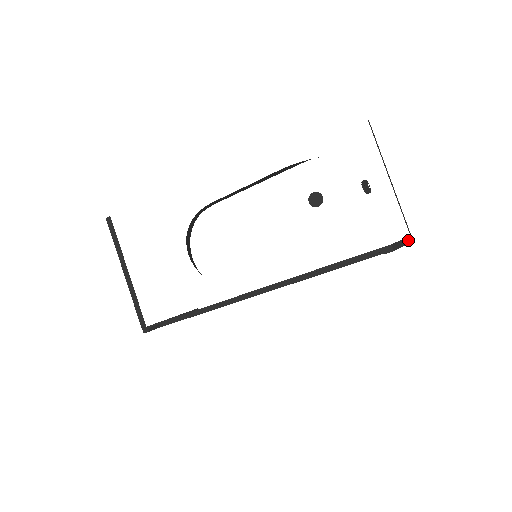
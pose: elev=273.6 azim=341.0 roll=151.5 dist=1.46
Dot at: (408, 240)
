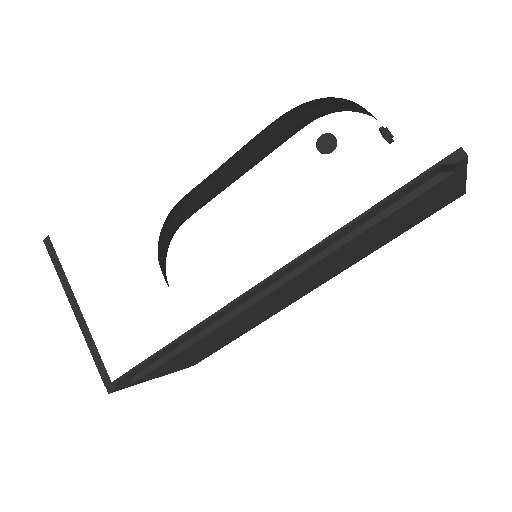
Dot at: occluded
